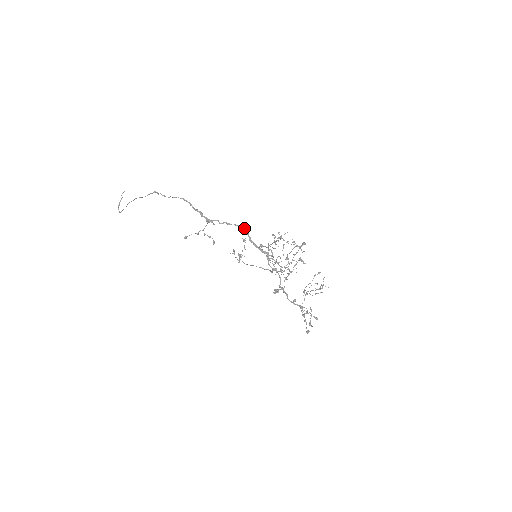
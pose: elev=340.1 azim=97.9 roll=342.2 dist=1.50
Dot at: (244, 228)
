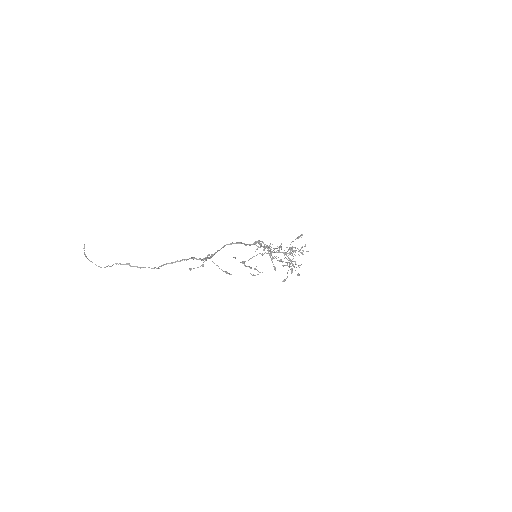
Dot at: (241, 243)
